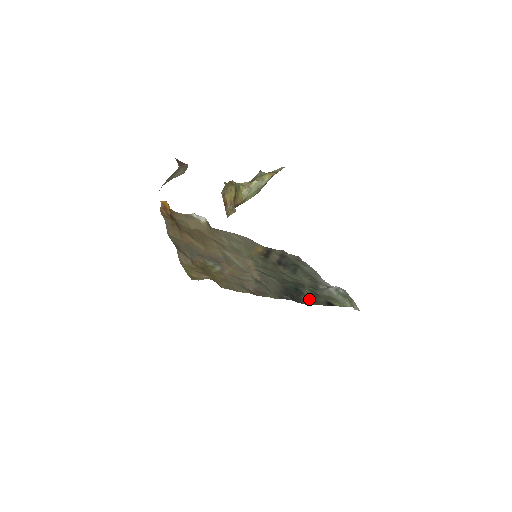
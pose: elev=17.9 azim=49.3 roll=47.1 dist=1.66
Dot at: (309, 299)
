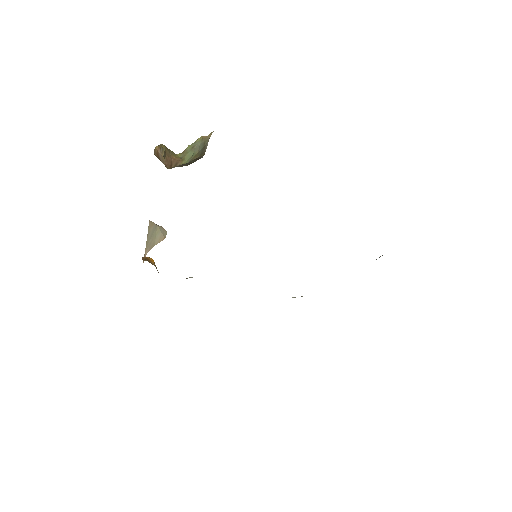
Dot at: occluded
